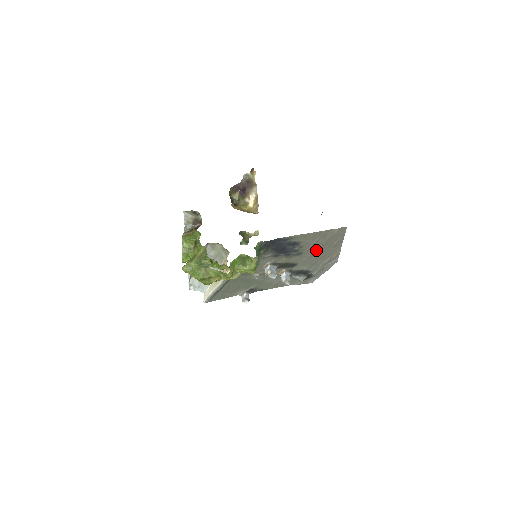
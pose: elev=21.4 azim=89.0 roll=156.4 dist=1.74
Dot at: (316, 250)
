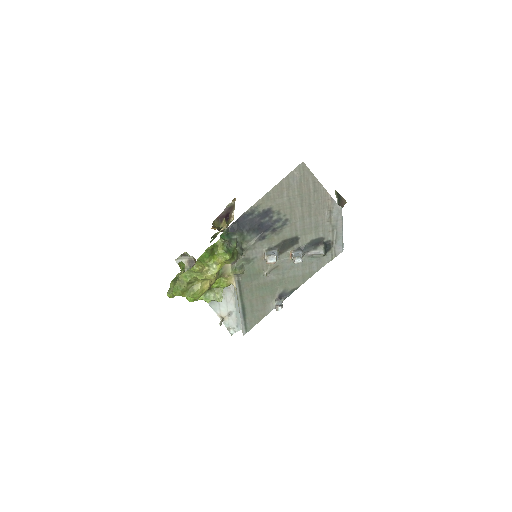
Dot at: (300, 208)
